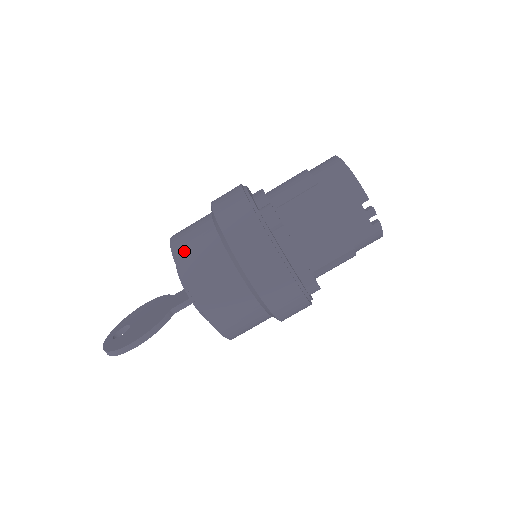
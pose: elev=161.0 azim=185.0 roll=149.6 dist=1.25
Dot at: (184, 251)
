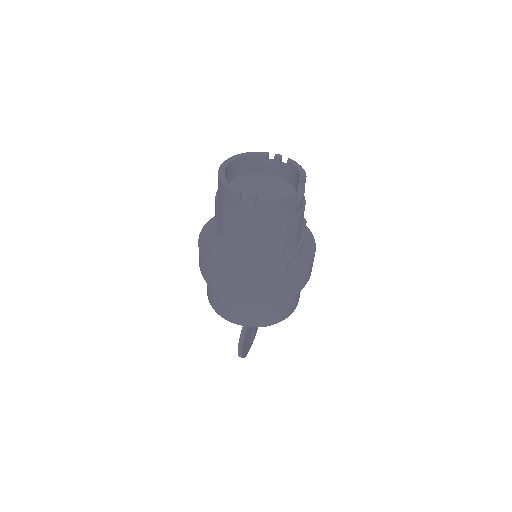
Dot at: (207, 291)
